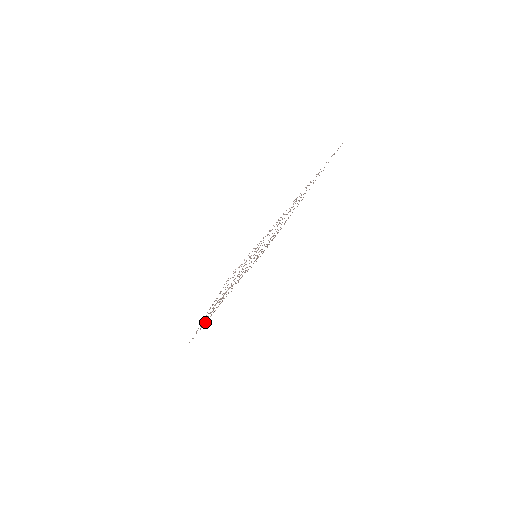
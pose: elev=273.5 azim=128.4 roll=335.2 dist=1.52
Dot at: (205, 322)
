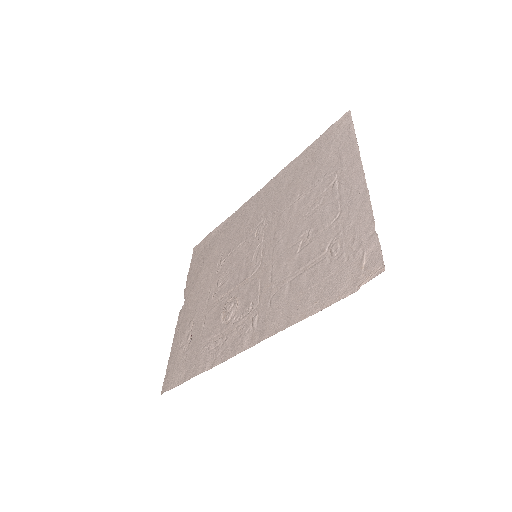
Dot at: (185, 356)
